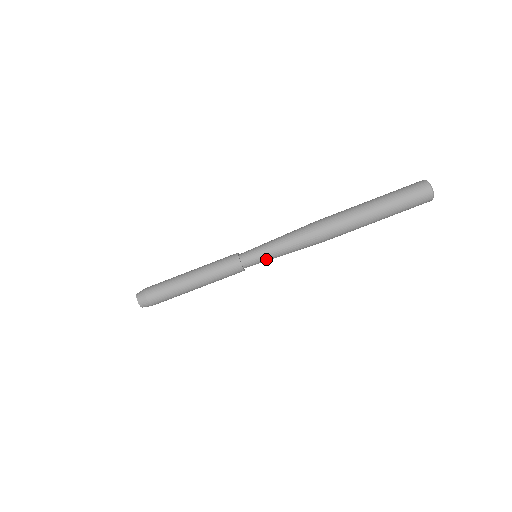
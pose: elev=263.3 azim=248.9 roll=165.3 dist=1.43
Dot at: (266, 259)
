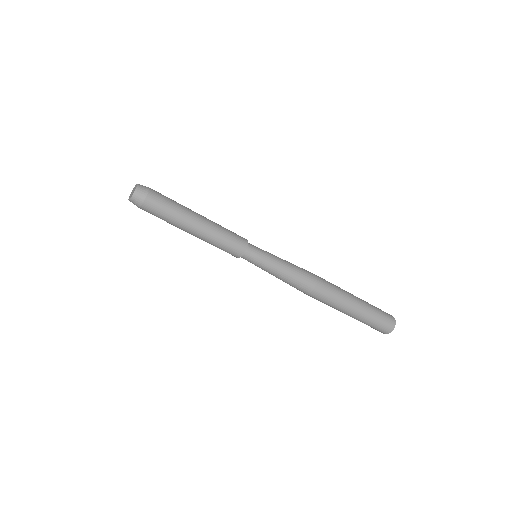
Dot at: occluded
